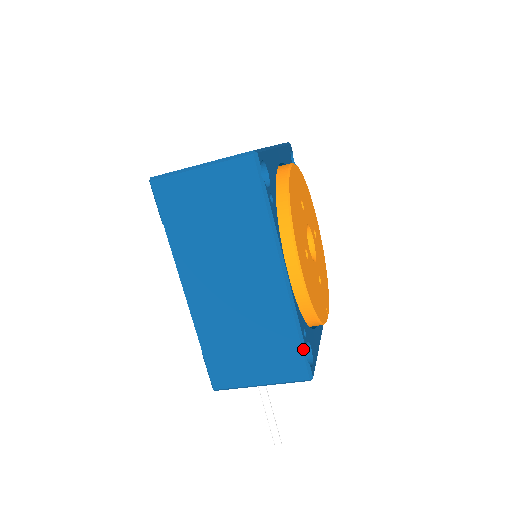
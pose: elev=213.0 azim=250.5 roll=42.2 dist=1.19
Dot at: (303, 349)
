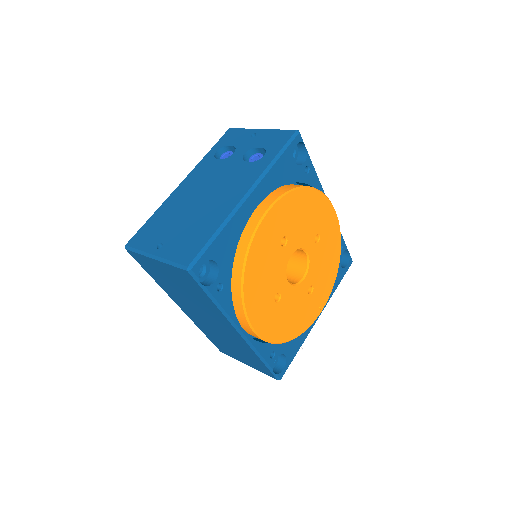
Dot at: (268, 368)
